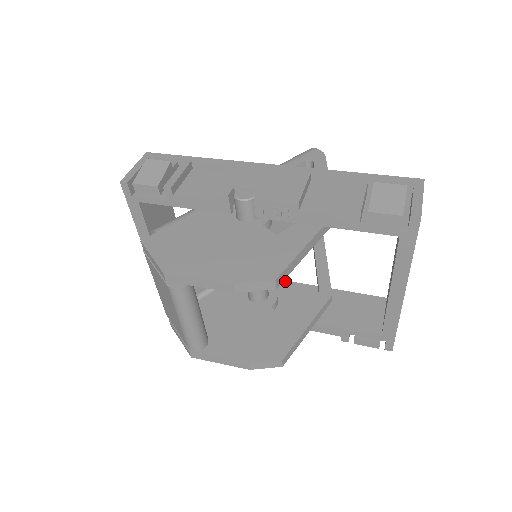
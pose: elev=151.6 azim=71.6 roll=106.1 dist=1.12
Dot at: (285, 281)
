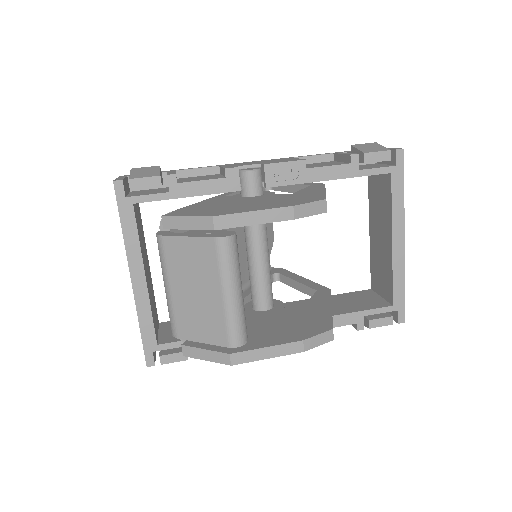
Dot at: occluded
